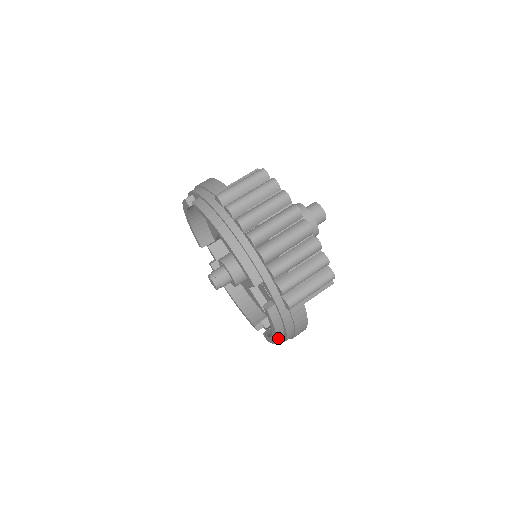
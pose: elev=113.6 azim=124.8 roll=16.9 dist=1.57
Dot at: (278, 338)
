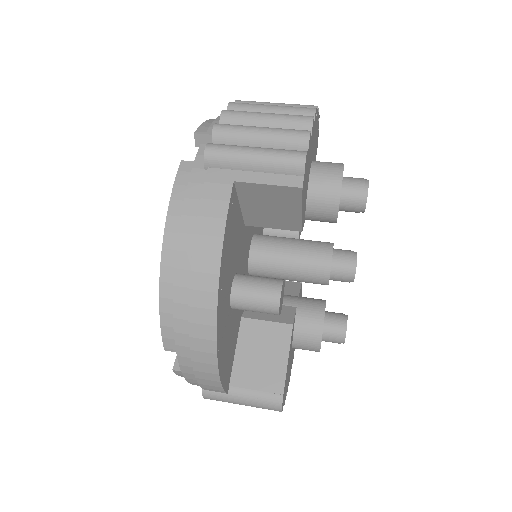
Dot at: (165, 250)
